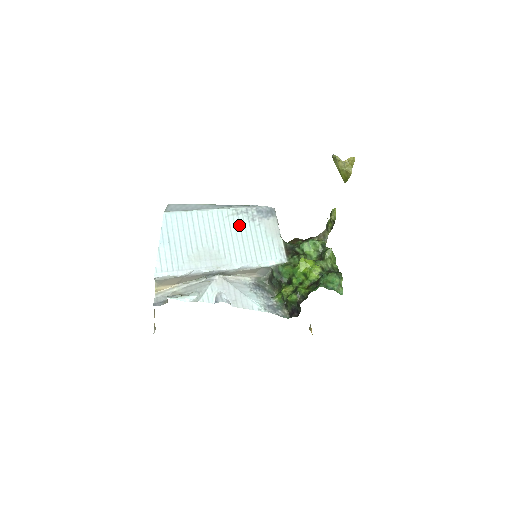
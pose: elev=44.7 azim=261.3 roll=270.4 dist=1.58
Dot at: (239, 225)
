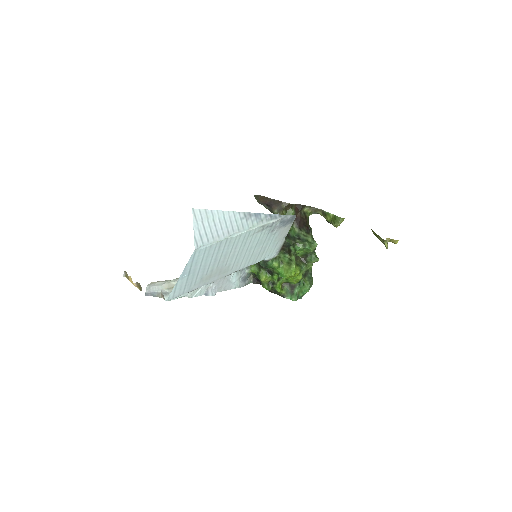
Dot at: (258, 239)
